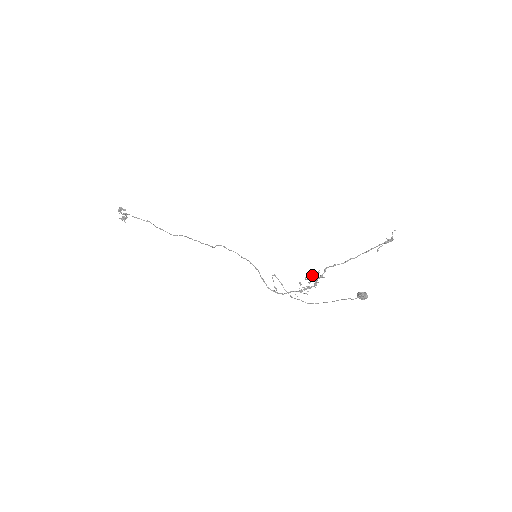
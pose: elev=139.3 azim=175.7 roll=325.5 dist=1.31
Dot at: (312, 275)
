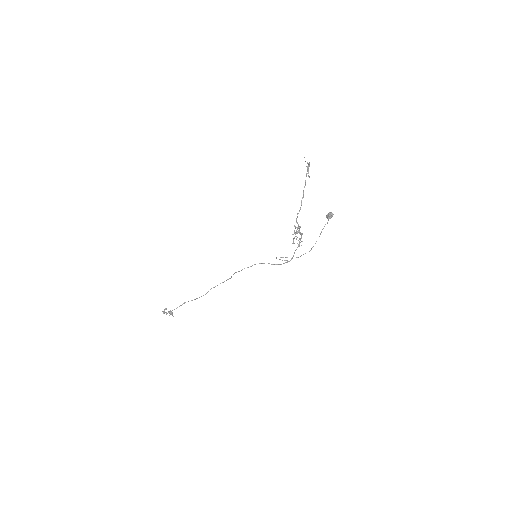
Dot at: (294, 233)
